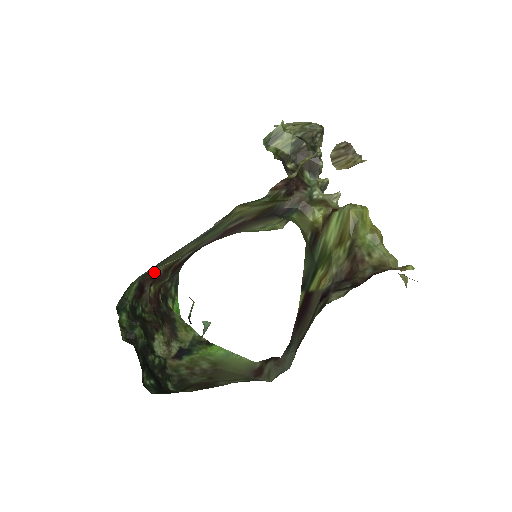
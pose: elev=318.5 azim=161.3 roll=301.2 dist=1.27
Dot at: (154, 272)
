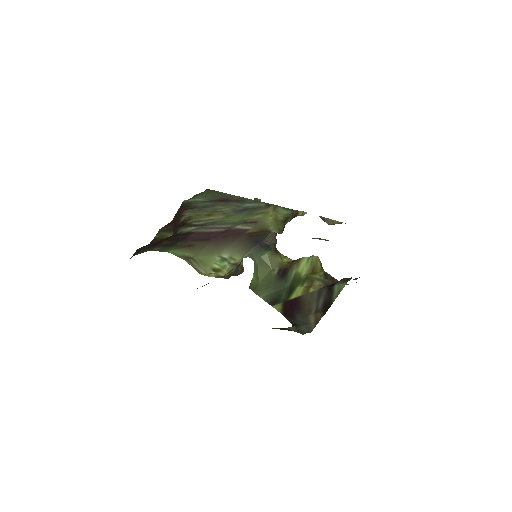
Dot at: (184, 212)
